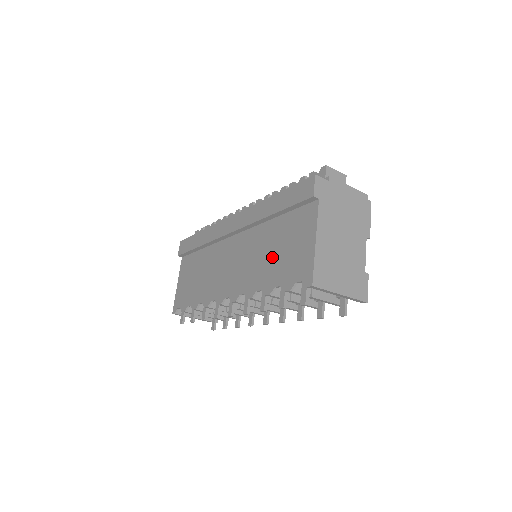
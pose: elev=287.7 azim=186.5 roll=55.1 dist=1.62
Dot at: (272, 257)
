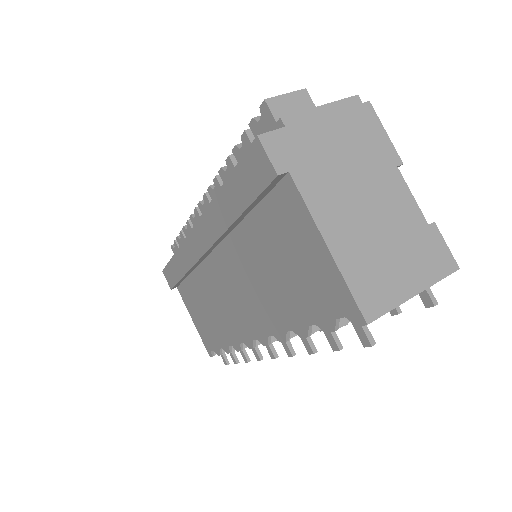
Dot at: (277, 280)
